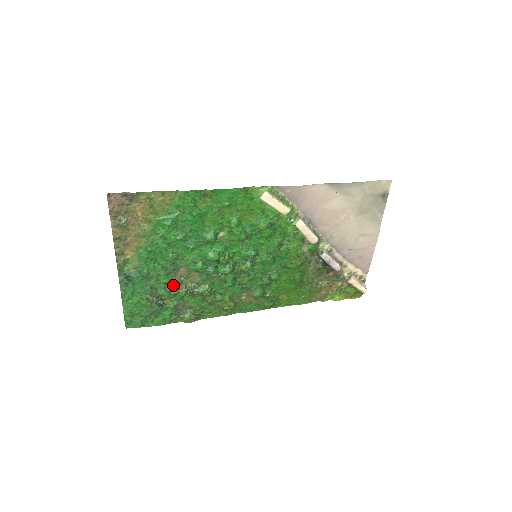
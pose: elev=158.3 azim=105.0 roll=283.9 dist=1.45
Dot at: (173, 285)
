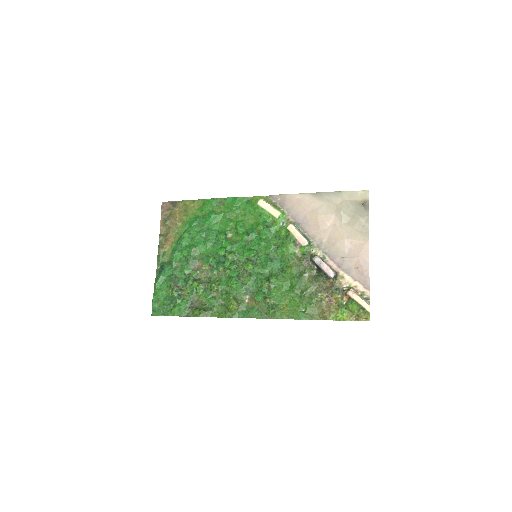
Dot at: (191, 276)
